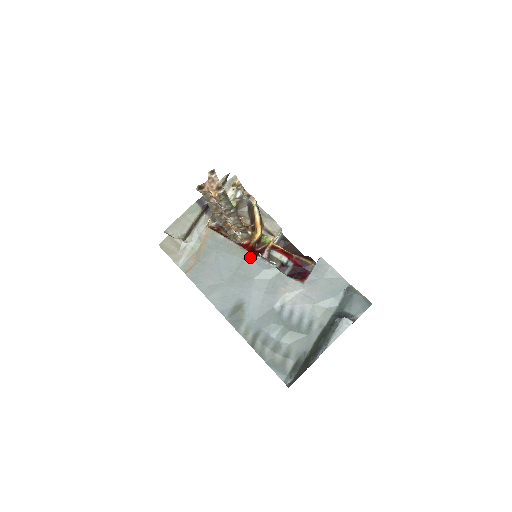
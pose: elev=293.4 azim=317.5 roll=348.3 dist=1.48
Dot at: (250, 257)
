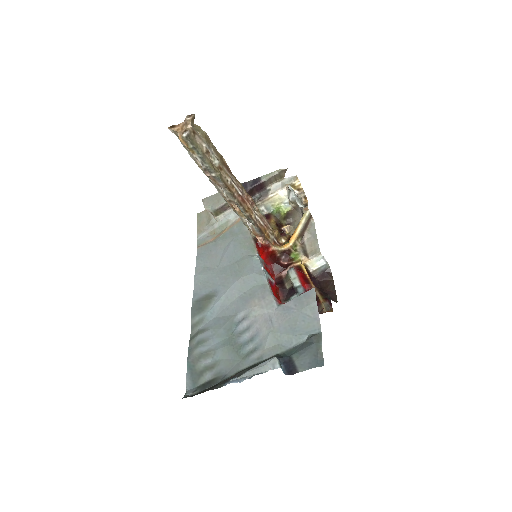
Dot at: (253, 256)
